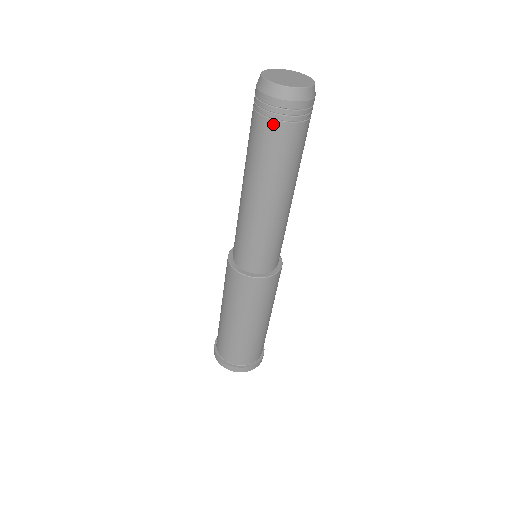
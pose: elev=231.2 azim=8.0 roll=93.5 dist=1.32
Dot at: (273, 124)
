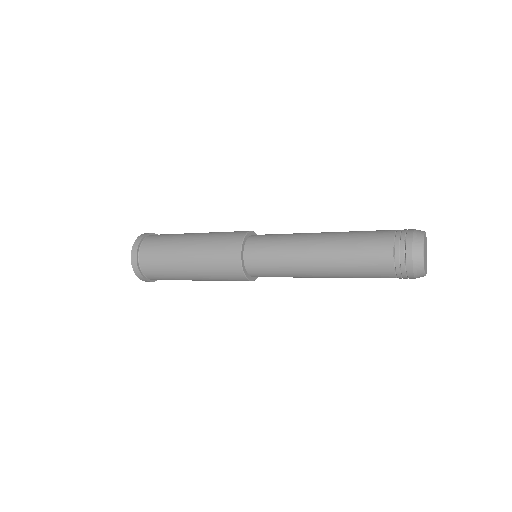
Dot at: (393, 277)
